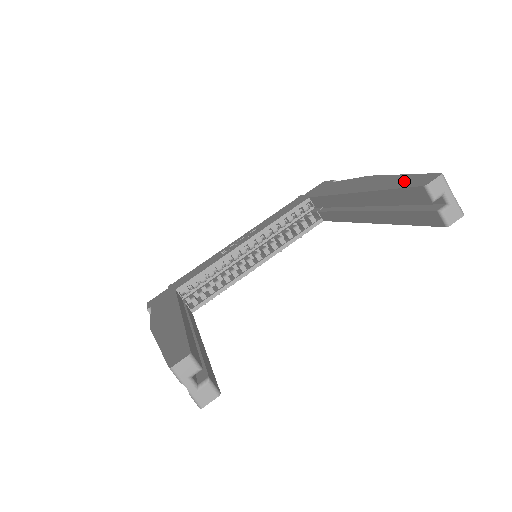
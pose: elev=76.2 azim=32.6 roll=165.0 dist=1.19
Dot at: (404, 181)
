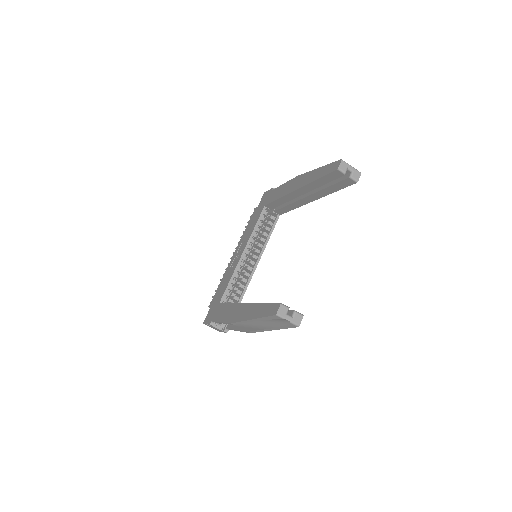
Dot at: (324, 171)
